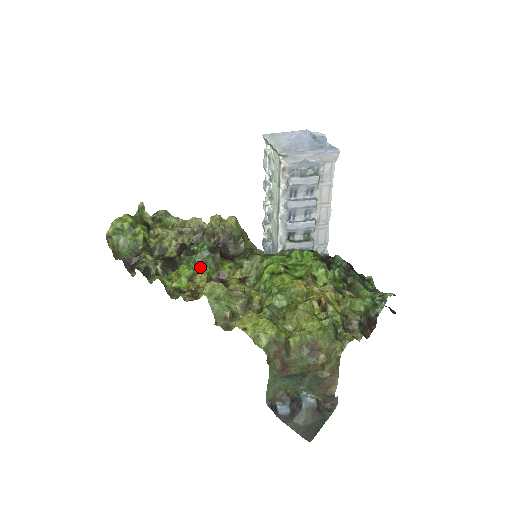
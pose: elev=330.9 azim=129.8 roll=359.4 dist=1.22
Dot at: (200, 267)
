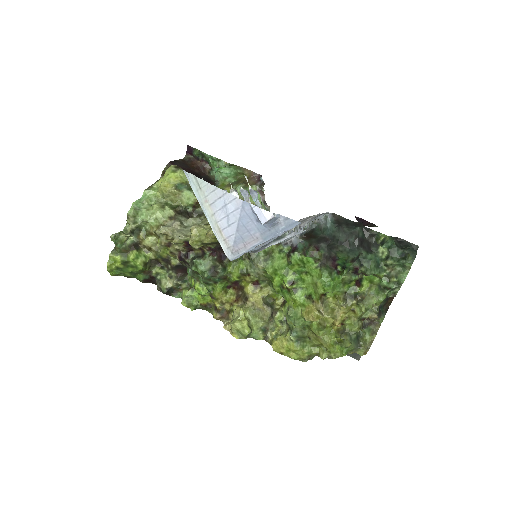
Dot at: (212, 284)
